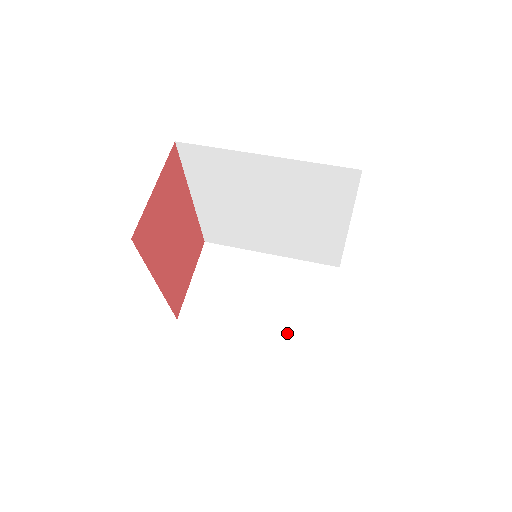
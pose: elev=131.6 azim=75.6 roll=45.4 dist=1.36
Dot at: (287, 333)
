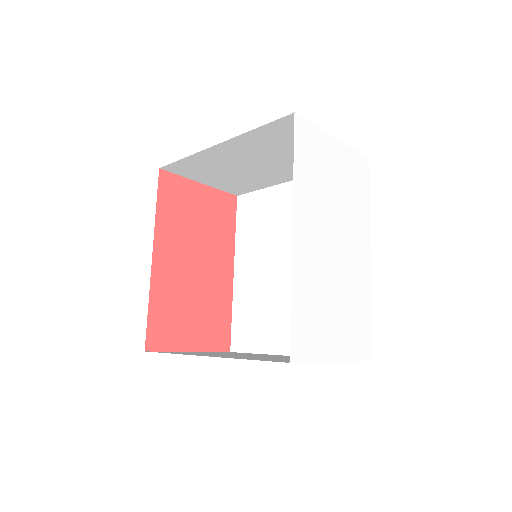
Dot at: occluded
